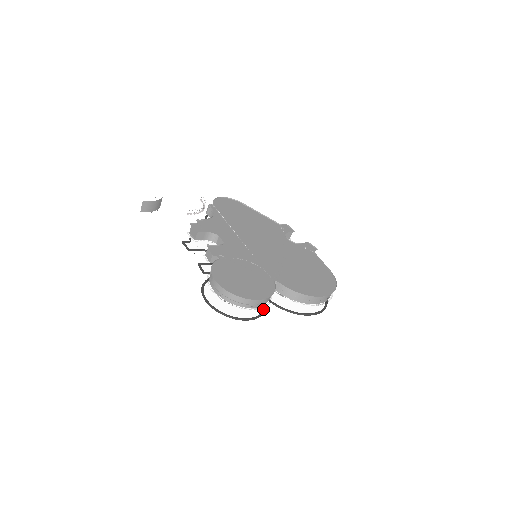
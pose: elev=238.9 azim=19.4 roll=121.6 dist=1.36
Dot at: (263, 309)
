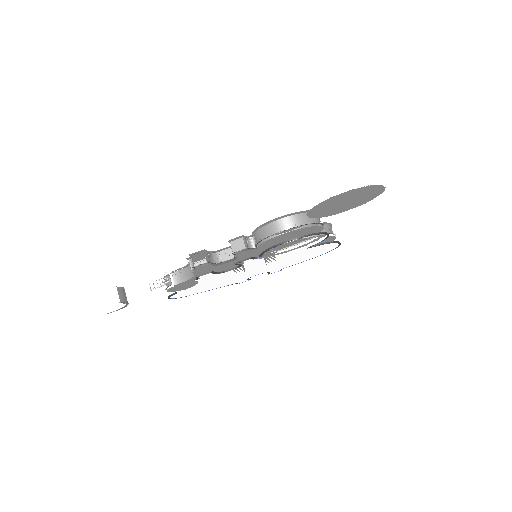
Dot at: (319, 242)
